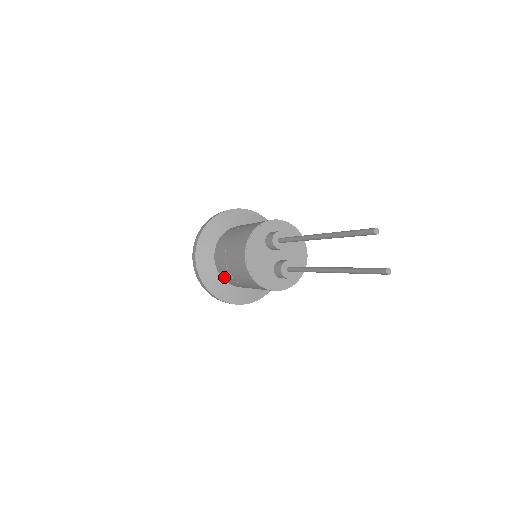
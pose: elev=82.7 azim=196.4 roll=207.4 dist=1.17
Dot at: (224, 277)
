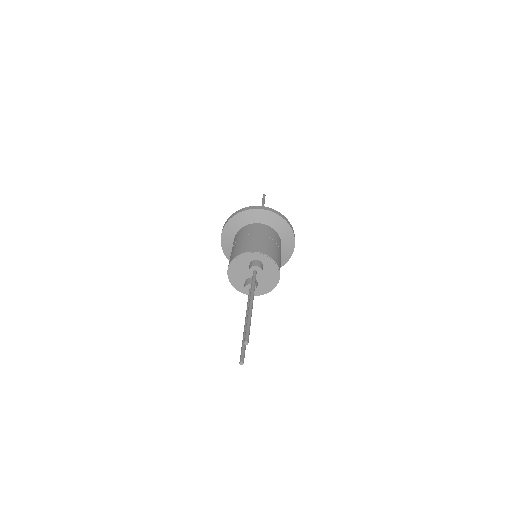
Dot at: occluded
